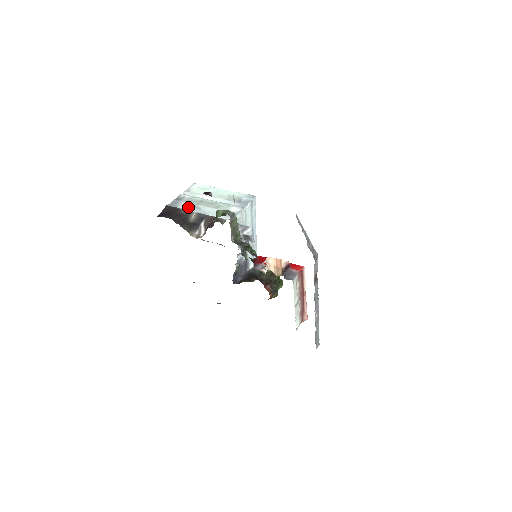
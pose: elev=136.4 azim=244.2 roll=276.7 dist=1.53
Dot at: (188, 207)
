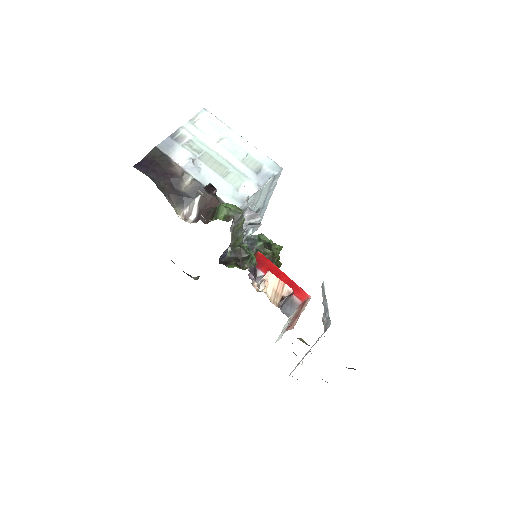
Dot at: (184, 162)
